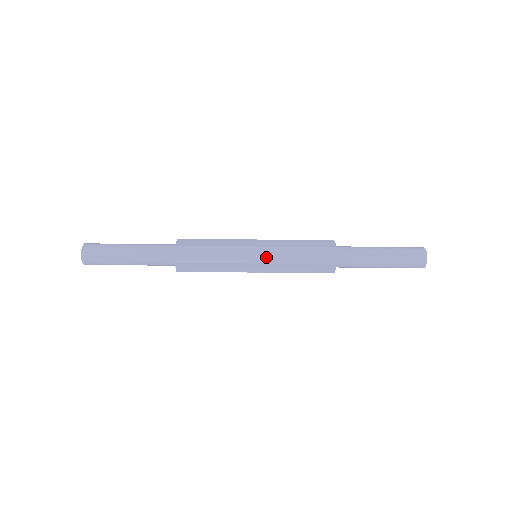
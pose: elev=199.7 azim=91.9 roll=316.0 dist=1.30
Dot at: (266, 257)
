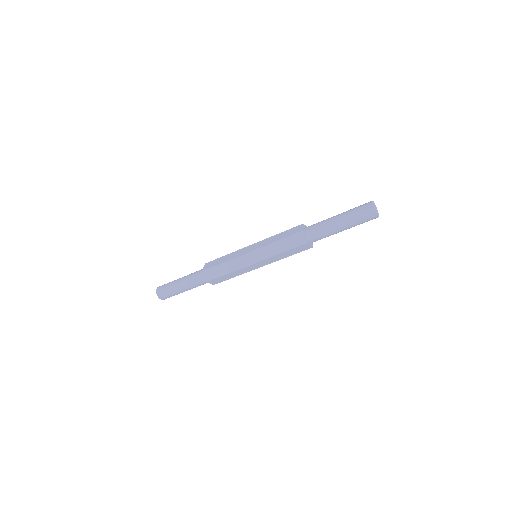
Dot at: (256, 247)
